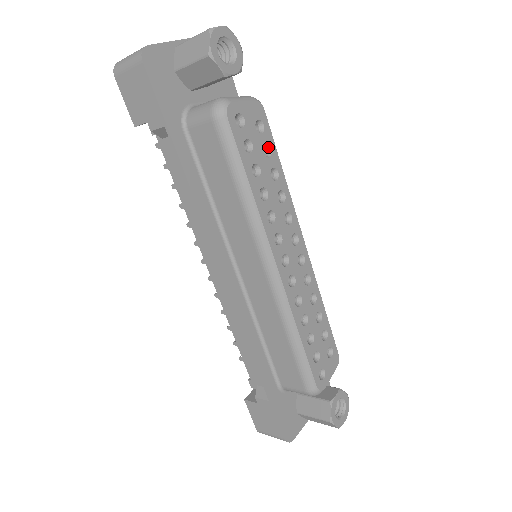
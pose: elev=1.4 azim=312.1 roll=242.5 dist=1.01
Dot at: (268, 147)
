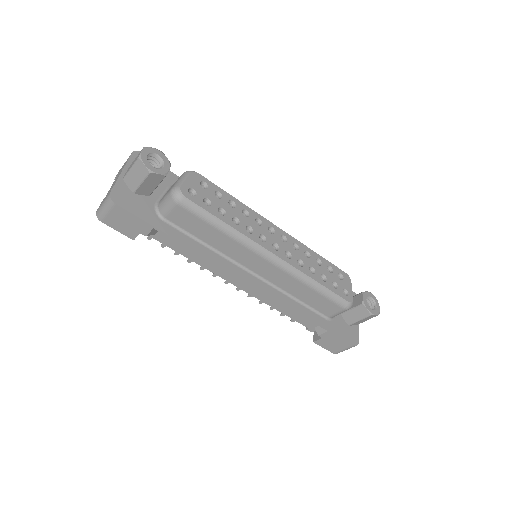
Dot at: (217, 192)
